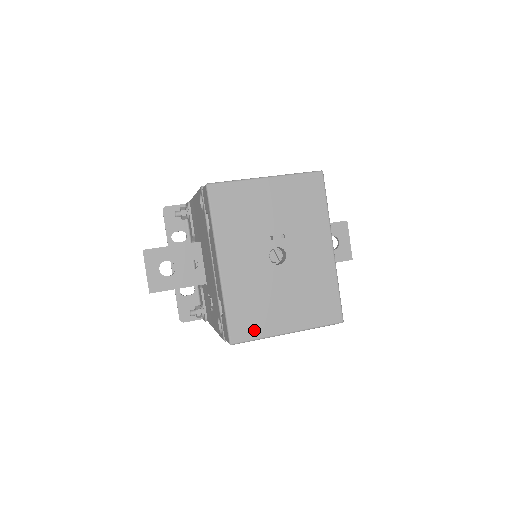
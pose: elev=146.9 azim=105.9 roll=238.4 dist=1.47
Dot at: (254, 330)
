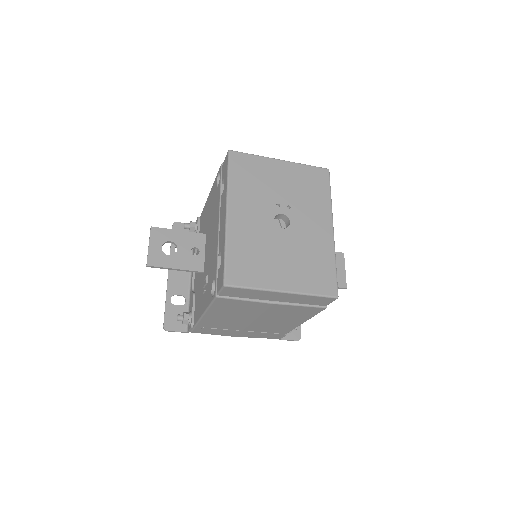
Dot at: (250, 278)
